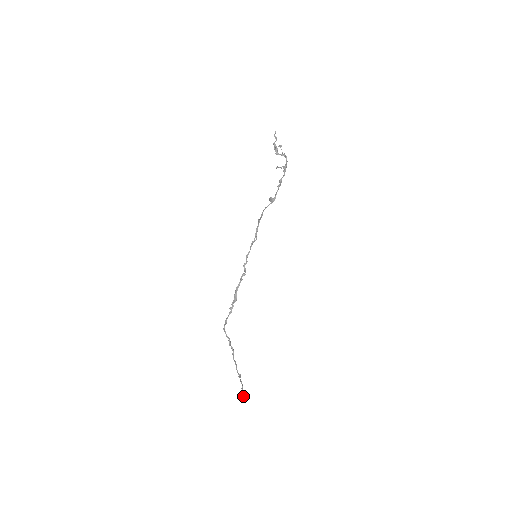
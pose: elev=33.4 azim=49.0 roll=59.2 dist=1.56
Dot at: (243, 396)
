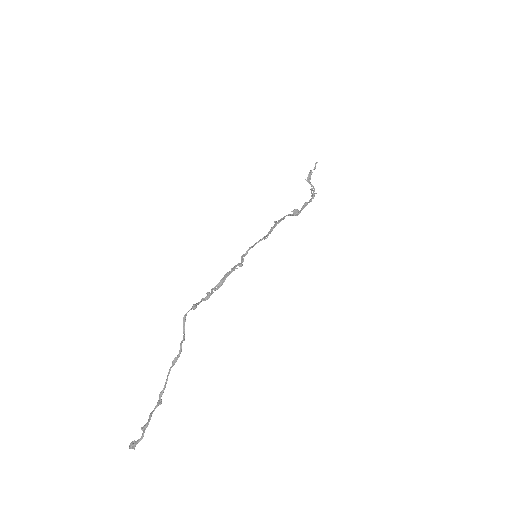
Dot at: (135, 444)
